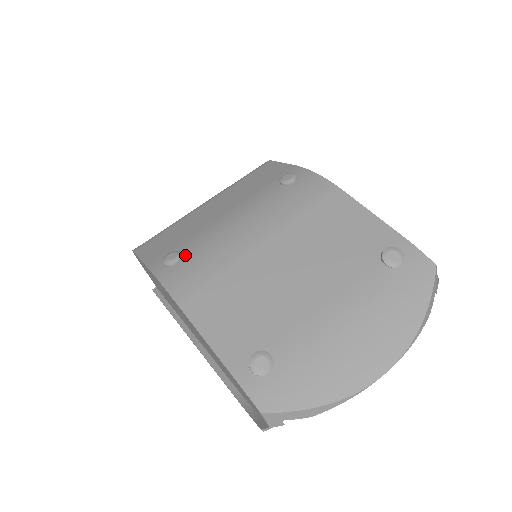
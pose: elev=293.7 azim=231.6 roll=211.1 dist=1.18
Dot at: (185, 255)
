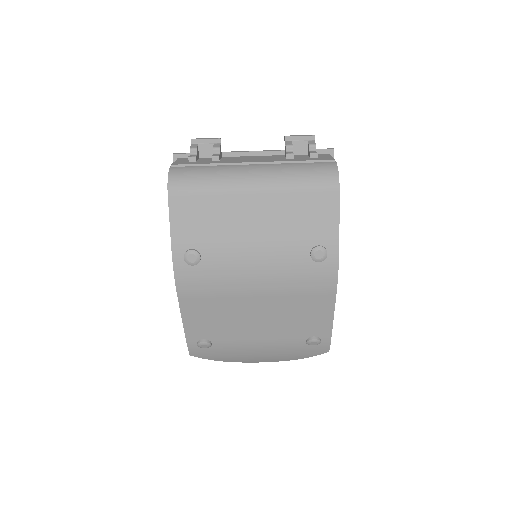
Dot at: (202, 262)
